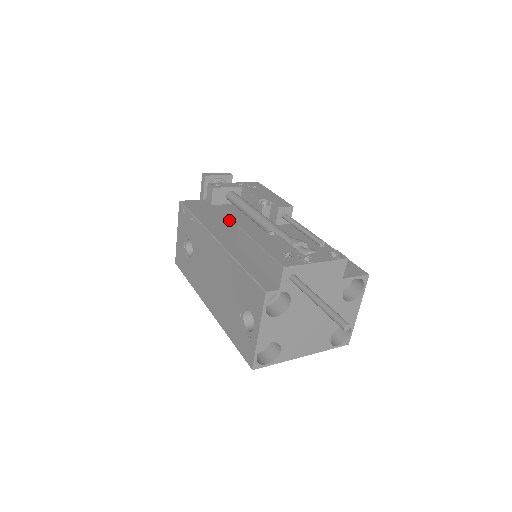
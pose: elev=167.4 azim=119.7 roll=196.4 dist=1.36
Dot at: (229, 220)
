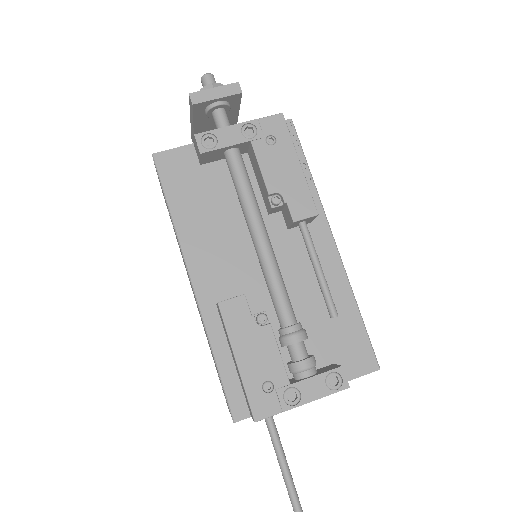
Dot at: (220, 220)
